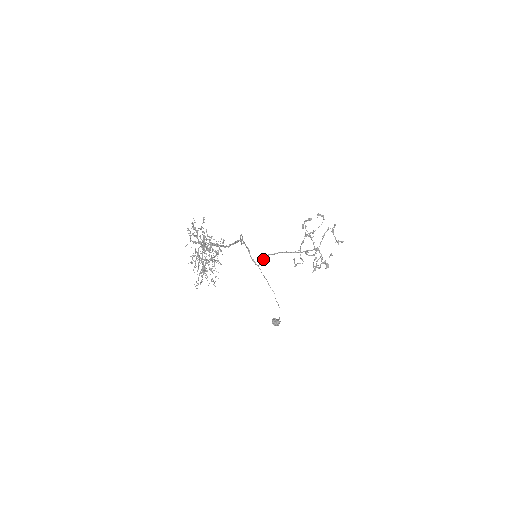
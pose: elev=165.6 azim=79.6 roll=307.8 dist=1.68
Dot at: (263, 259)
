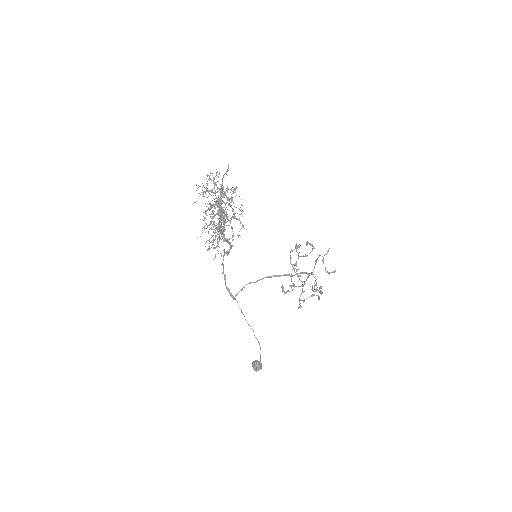
Dot at: (241, 290)
